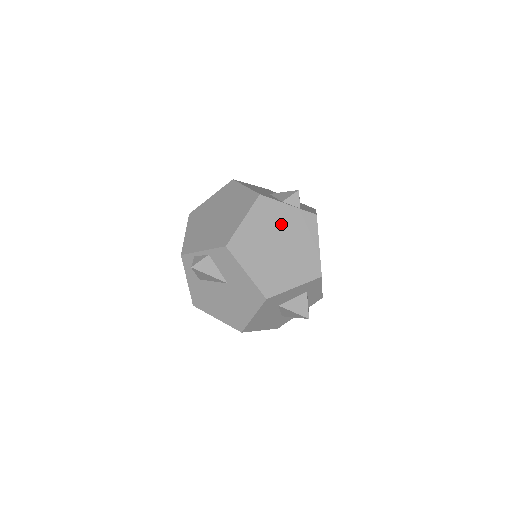
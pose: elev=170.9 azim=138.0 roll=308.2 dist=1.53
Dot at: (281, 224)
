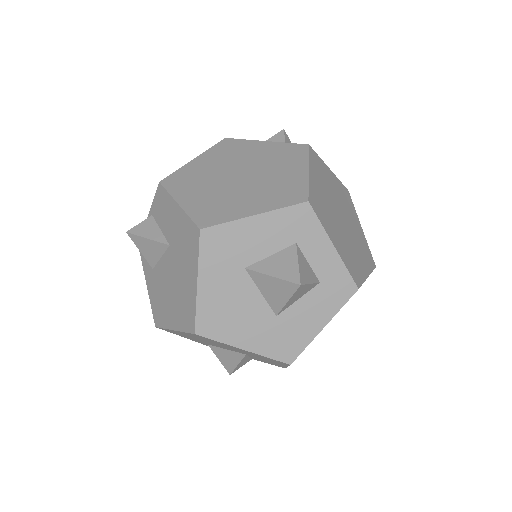
Dot at: (249, 157)
